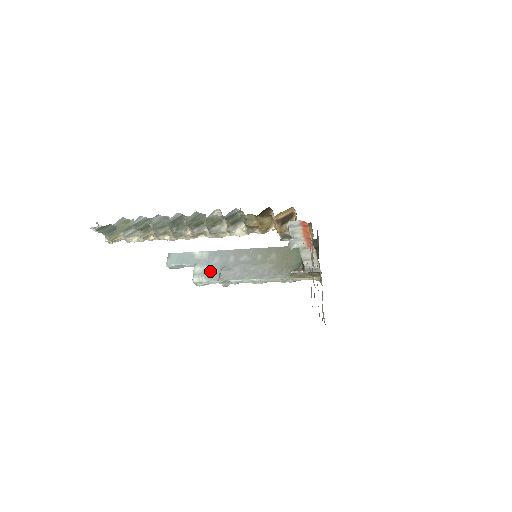
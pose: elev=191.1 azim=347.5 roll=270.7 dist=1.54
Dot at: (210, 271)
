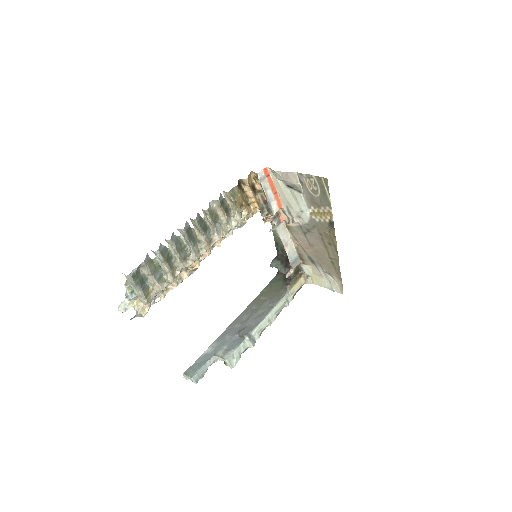
Dot at: (231, 344)
